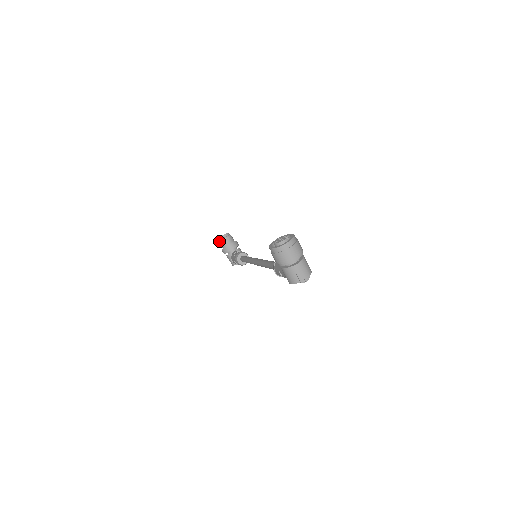
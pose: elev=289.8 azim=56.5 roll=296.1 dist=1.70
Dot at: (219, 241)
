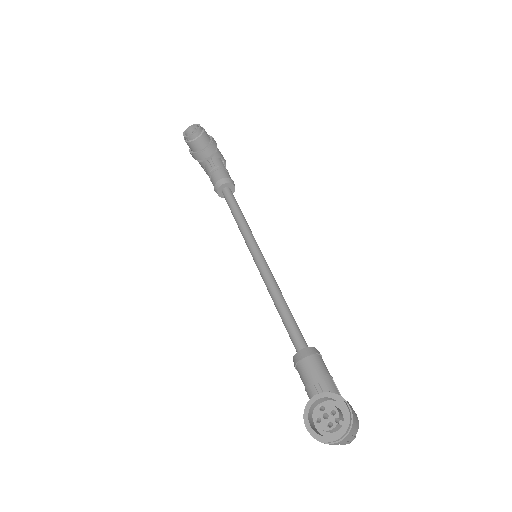
Dot at: (186, 141)
